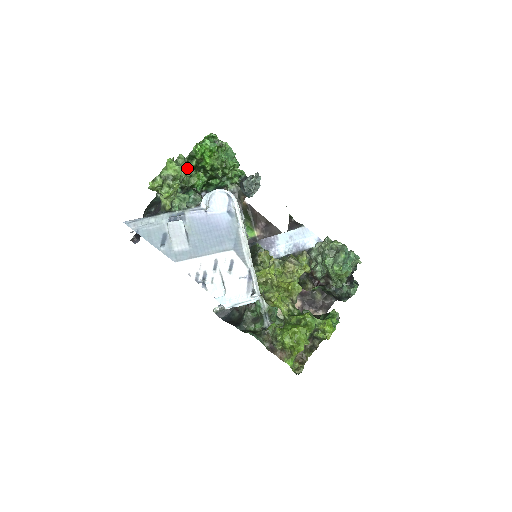
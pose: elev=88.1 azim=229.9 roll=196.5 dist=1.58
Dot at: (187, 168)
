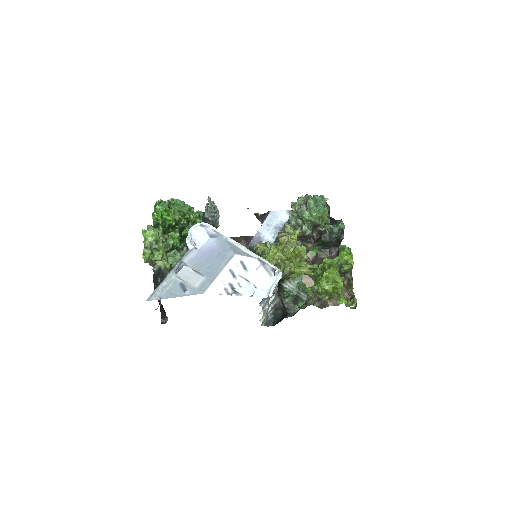
Dot at: (159, 235)
